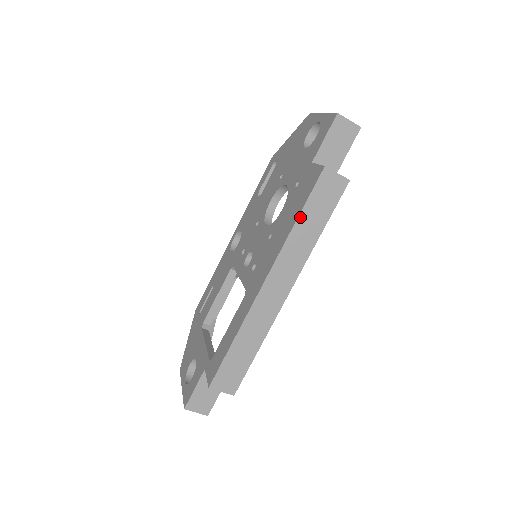
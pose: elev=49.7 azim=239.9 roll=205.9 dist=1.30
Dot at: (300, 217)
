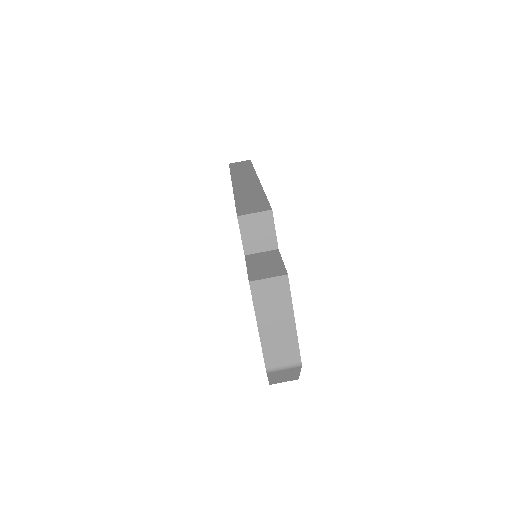
Dot at: (231, 171)
